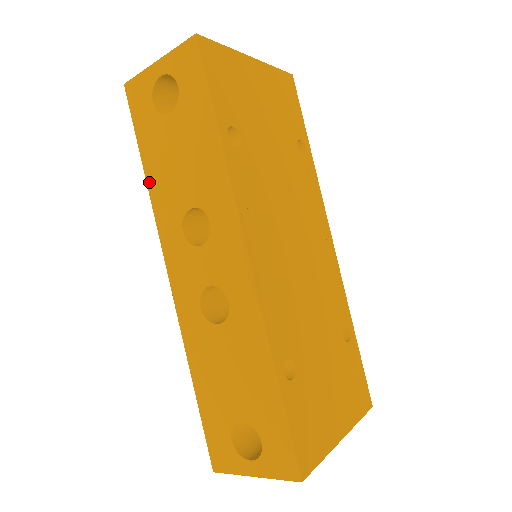
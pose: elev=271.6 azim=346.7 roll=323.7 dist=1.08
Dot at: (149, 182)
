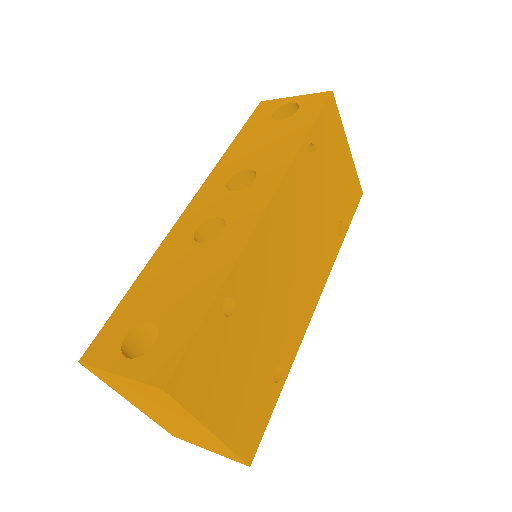
Dot at: (229, 149)
